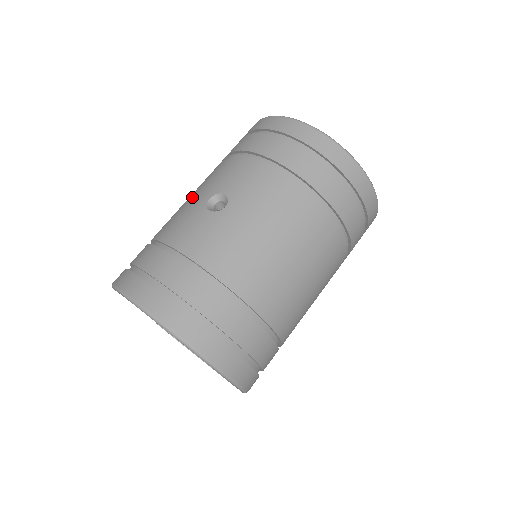
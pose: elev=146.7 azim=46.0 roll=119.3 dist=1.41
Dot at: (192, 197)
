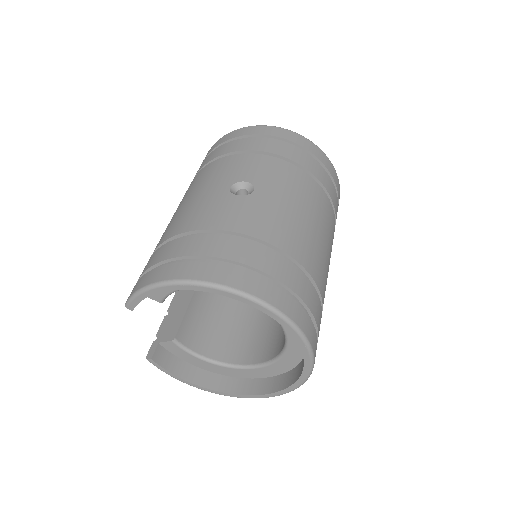
Dot at: (200, 194)
